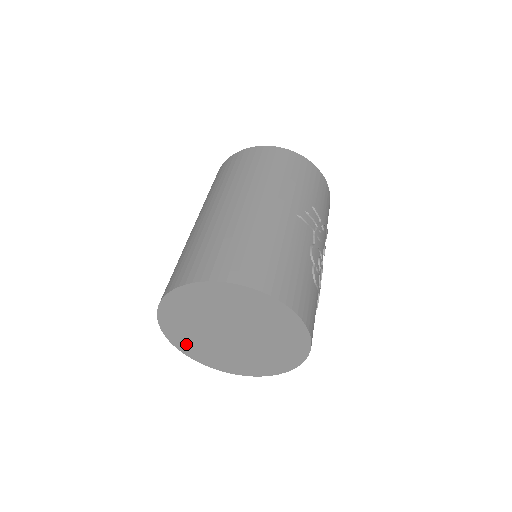
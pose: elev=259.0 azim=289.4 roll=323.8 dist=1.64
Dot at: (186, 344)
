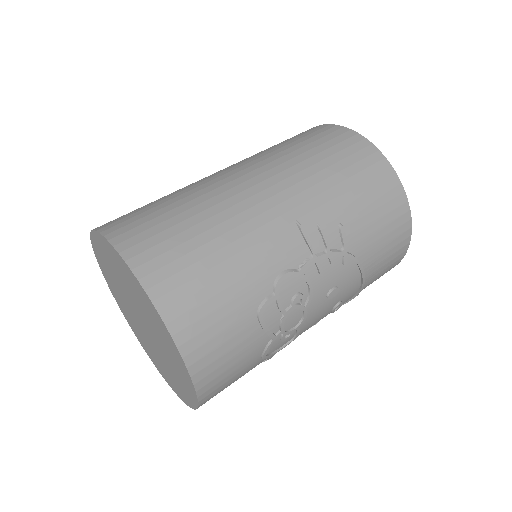
Dot at: (122, 307)
